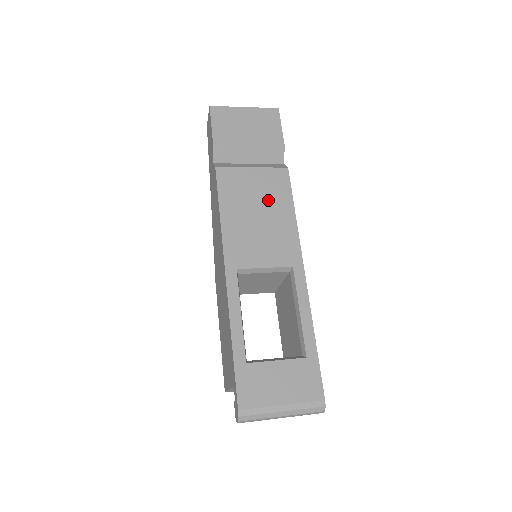
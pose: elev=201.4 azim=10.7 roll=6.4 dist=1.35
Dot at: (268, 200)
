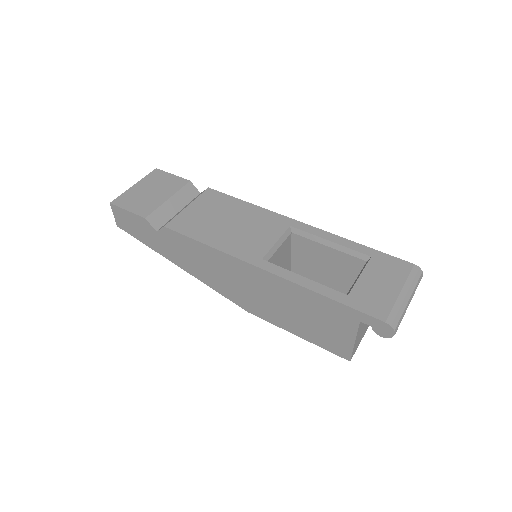
Dot at: (223, 211)
